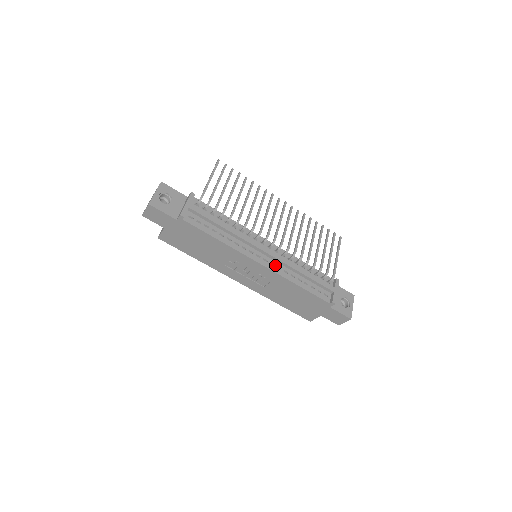
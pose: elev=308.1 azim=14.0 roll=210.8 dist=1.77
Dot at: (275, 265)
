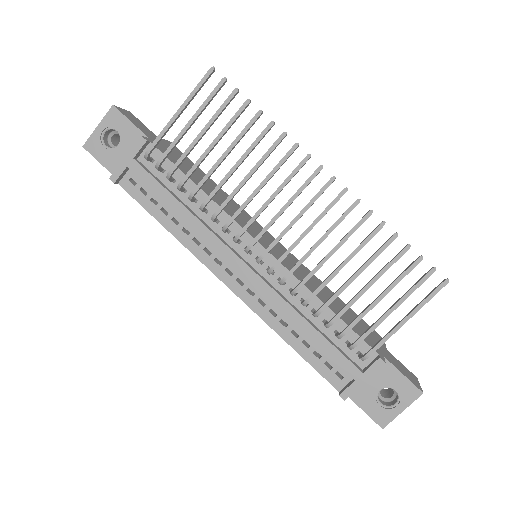
Dot at: (256, 295)
